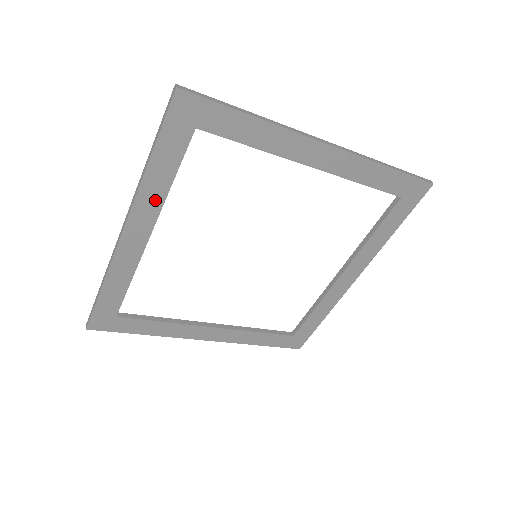
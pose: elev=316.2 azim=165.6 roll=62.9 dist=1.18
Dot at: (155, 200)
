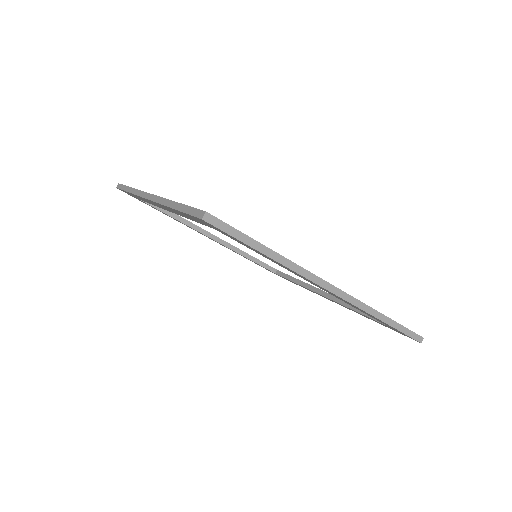
Dot at: (175, 212)
